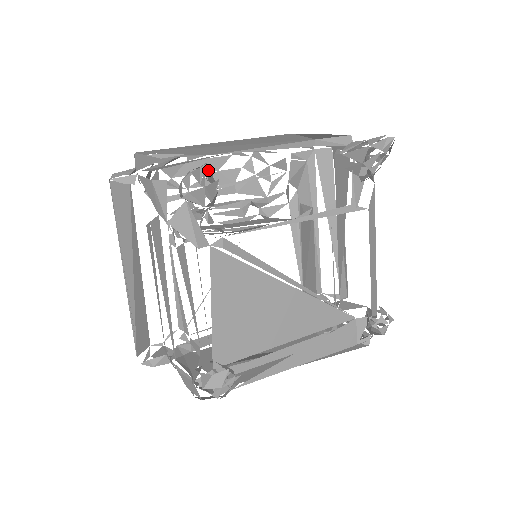
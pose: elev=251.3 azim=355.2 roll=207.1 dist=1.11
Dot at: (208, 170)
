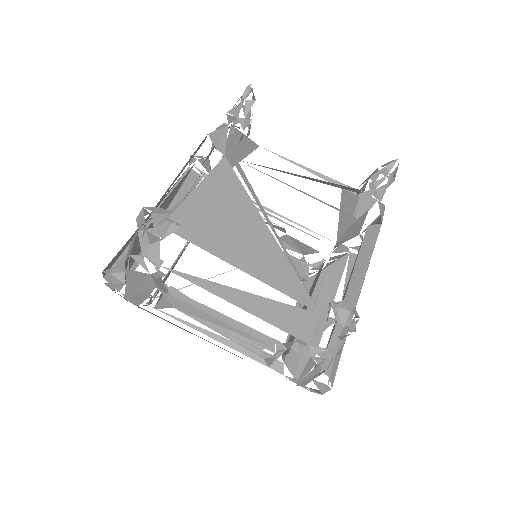
Dot at: occluded
